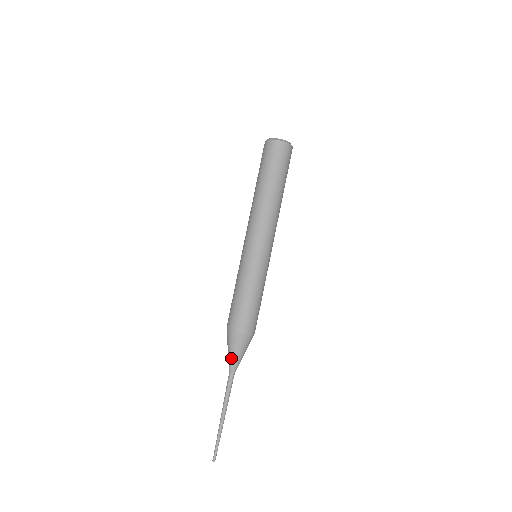
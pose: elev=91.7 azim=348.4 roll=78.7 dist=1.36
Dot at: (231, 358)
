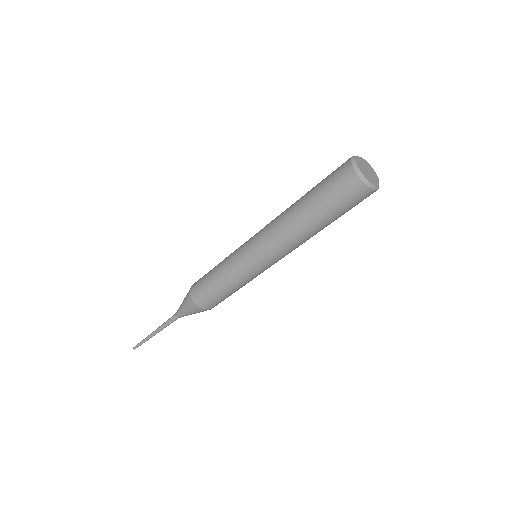
Dot at: (181, 310)
